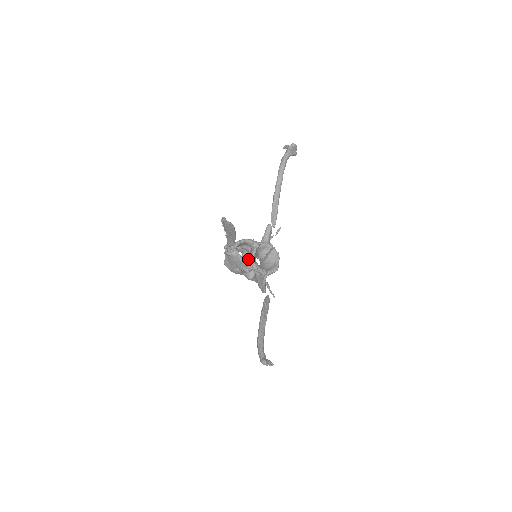
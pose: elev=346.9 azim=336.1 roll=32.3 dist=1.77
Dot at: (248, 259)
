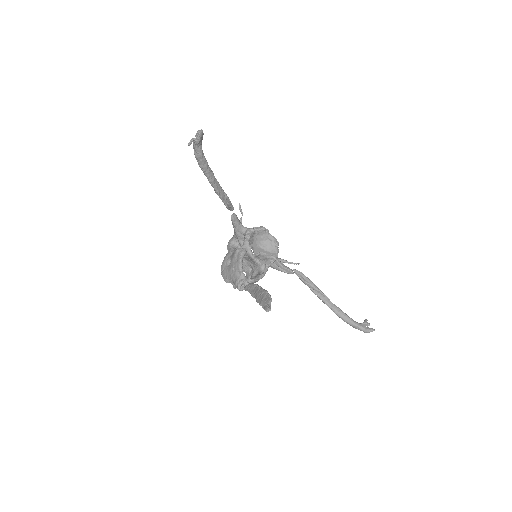
Dot at: (245, 261)
